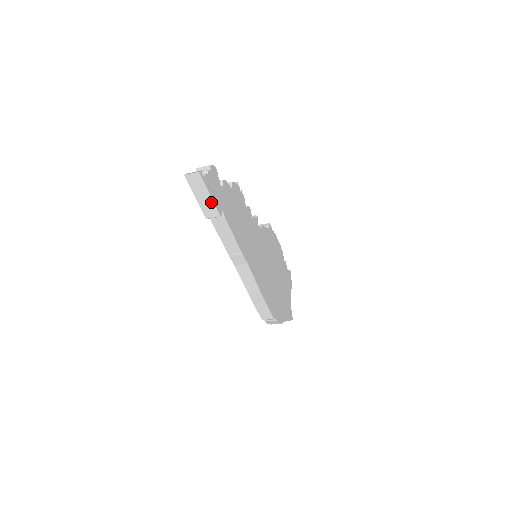
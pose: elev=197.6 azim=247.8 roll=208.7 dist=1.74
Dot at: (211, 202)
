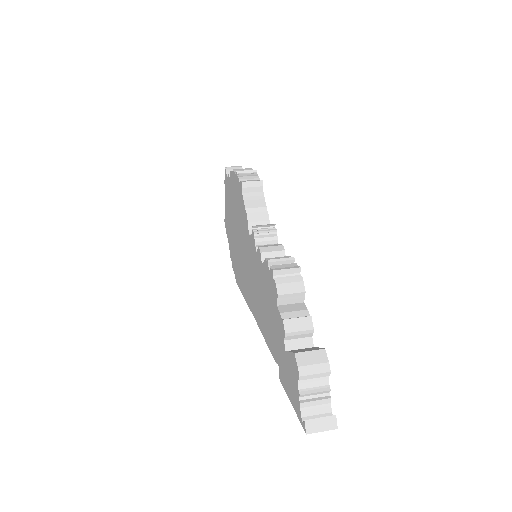
Dot at: occluded
